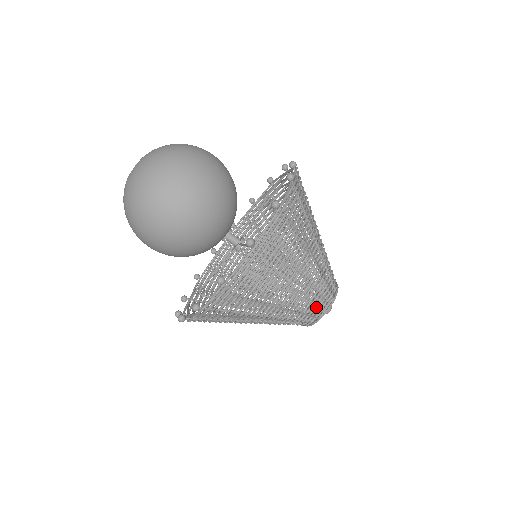
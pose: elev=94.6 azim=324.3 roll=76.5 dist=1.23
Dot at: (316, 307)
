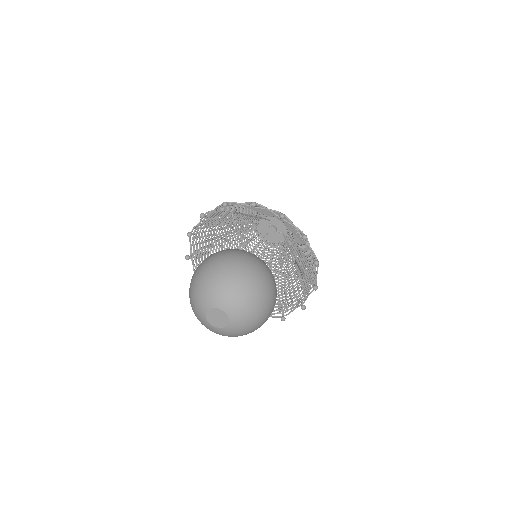
Dot at: occluded
